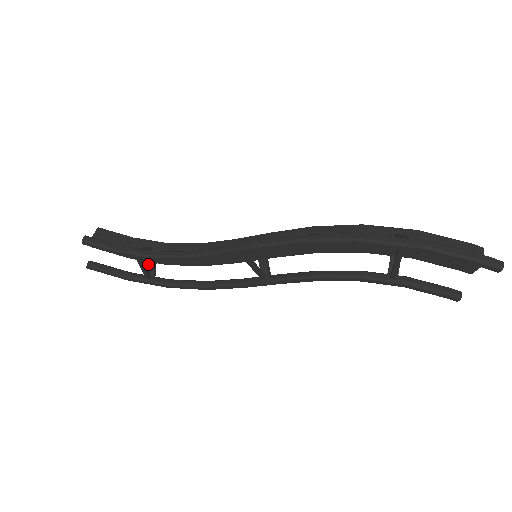
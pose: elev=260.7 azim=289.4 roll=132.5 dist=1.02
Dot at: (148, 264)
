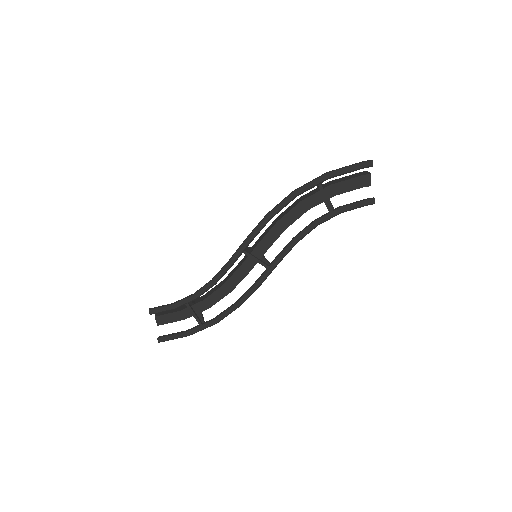
Dot at: occluded
